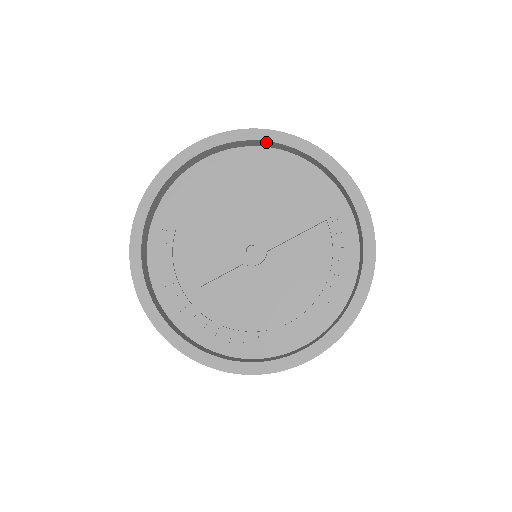
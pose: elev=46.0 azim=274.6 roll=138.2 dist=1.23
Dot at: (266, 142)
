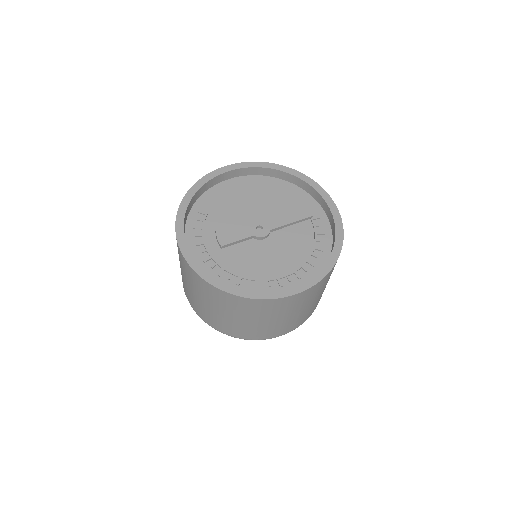
Dot at: (273, 171)
